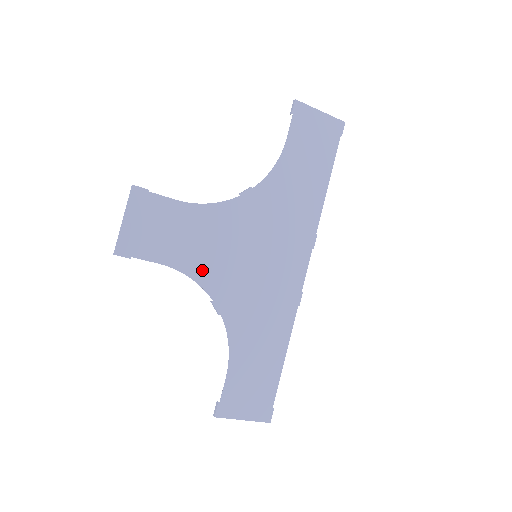
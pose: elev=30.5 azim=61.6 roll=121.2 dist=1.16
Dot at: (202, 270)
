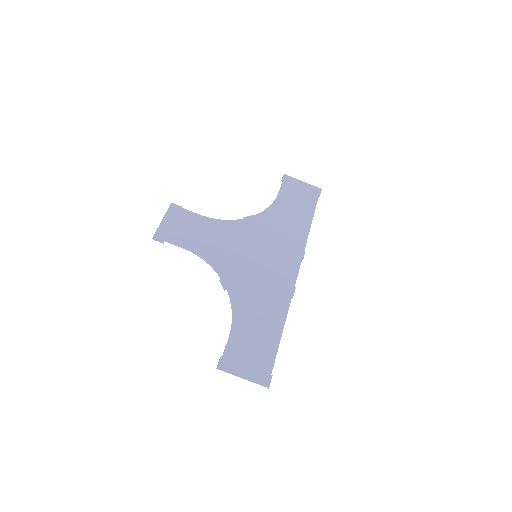
Dot at: (214, 258)
